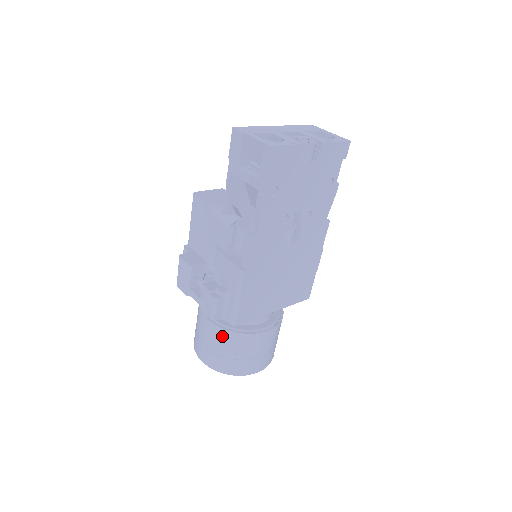
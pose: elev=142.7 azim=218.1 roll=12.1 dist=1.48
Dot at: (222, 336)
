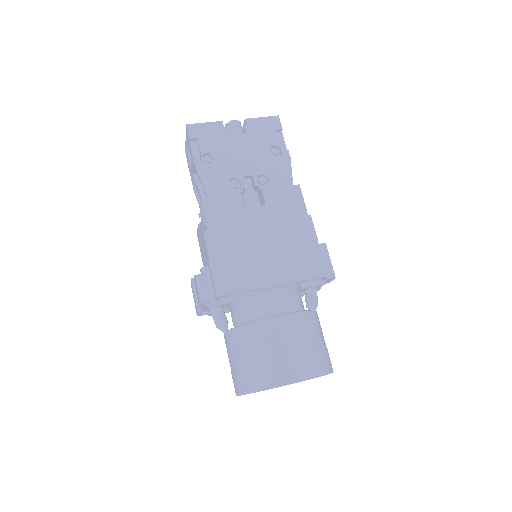
Dot at: (235, 339)
